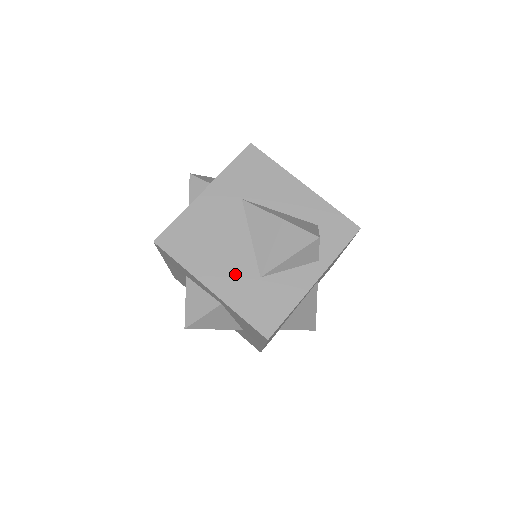
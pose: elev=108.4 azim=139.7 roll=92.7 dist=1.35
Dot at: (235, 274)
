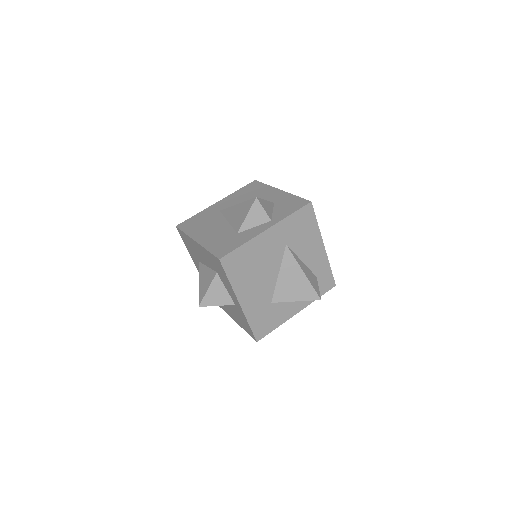
Dot at: (258, 297)
